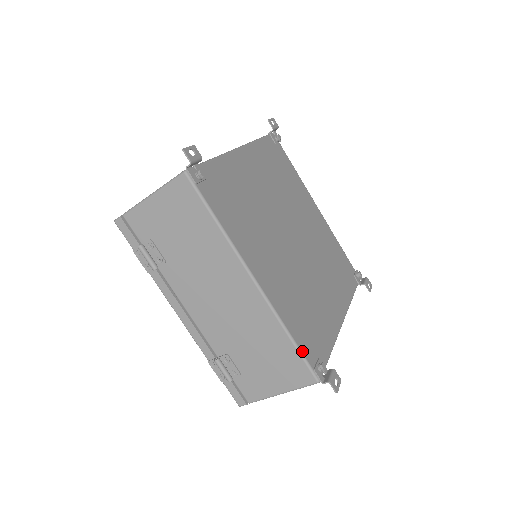
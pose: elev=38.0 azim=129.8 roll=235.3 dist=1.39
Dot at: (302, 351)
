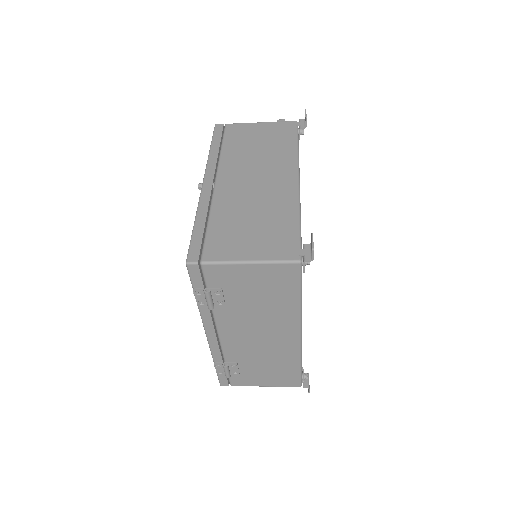
Dot at: occluded
